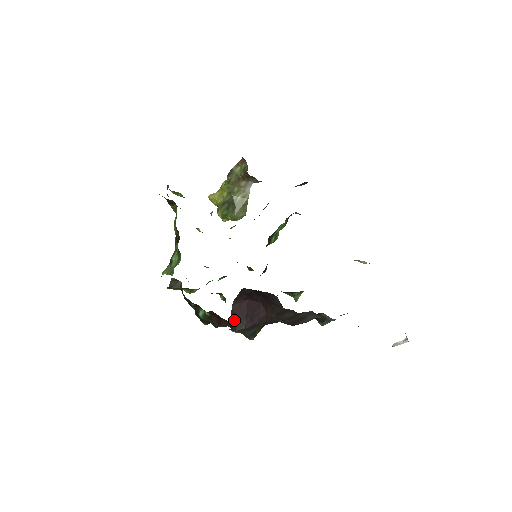
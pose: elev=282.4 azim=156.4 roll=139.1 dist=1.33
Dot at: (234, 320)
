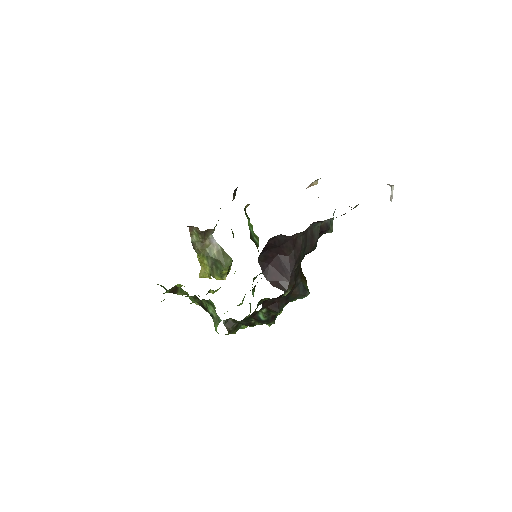
Dot at: (278, 286)
